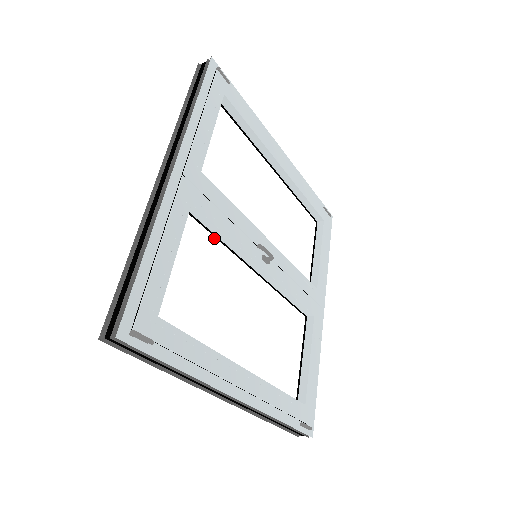
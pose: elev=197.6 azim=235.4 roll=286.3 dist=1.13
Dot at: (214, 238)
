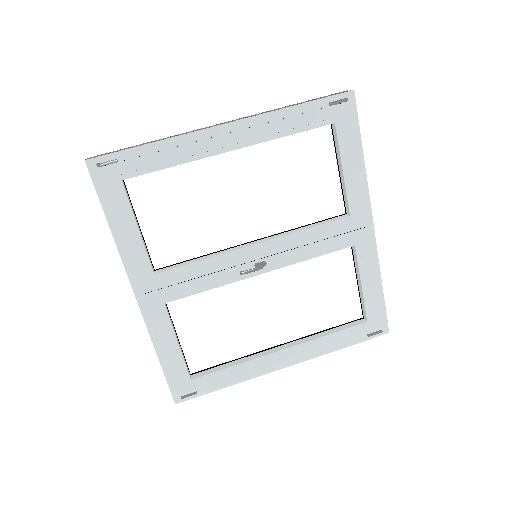
Dot at: occluded
